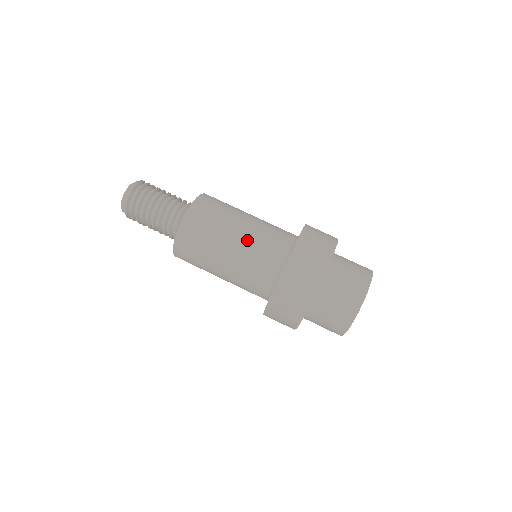
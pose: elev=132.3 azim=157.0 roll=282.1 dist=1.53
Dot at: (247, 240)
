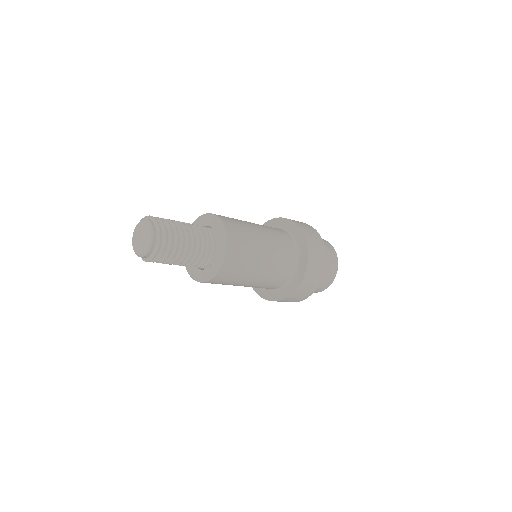
Dot at: (267, 274)
